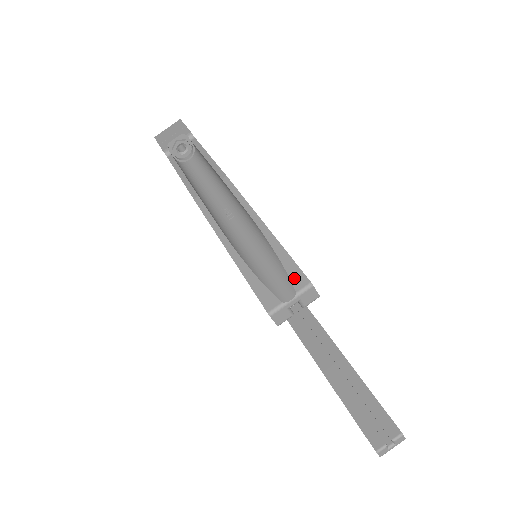
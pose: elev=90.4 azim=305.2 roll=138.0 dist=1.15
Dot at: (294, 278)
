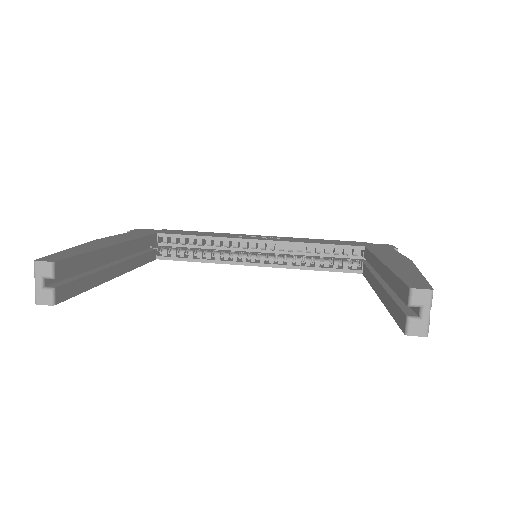
Dot at: occluded
